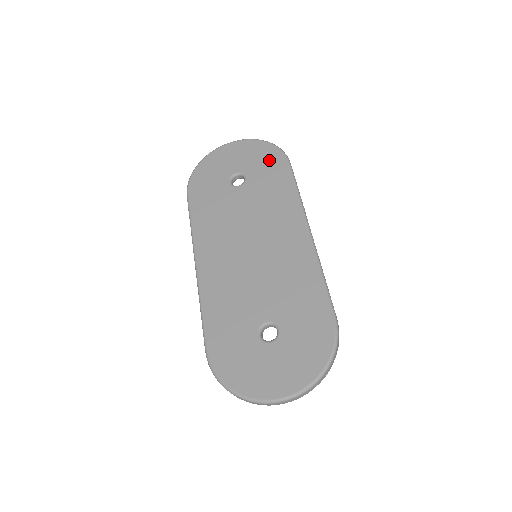
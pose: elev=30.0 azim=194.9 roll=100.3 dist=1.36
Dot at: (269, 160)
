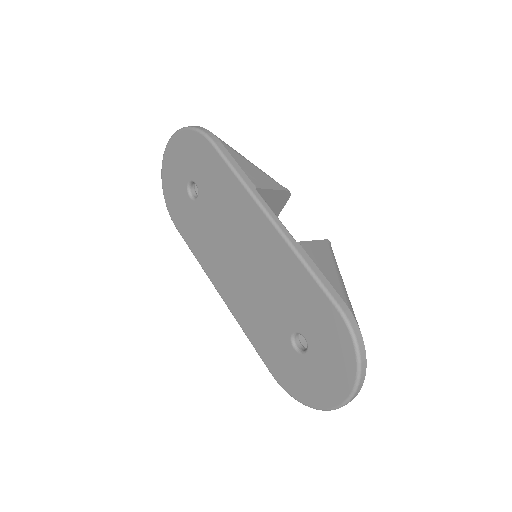
Dot at: (198, 151)
